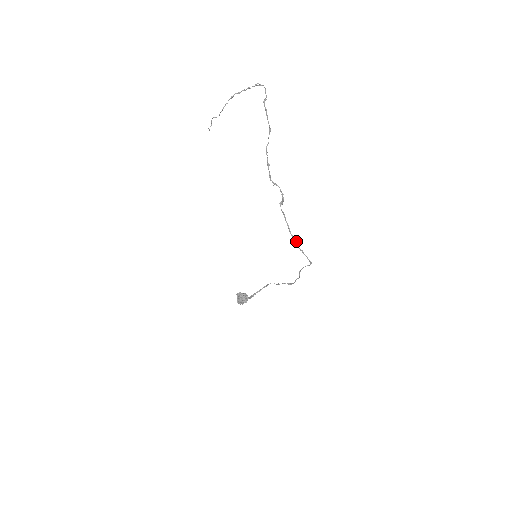
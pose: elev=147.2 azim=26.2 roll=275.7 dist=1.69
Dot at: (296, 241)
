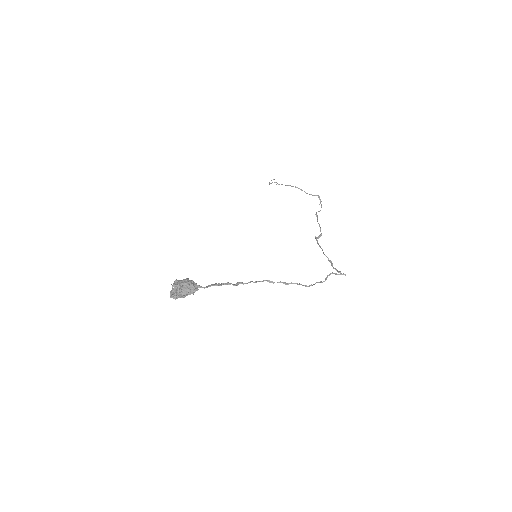
Dot at: (328, 258)
